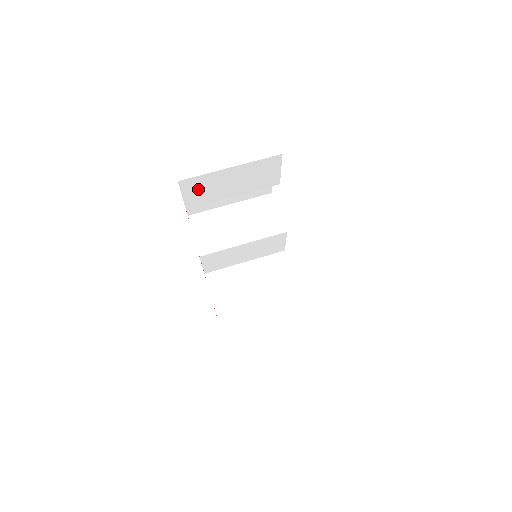
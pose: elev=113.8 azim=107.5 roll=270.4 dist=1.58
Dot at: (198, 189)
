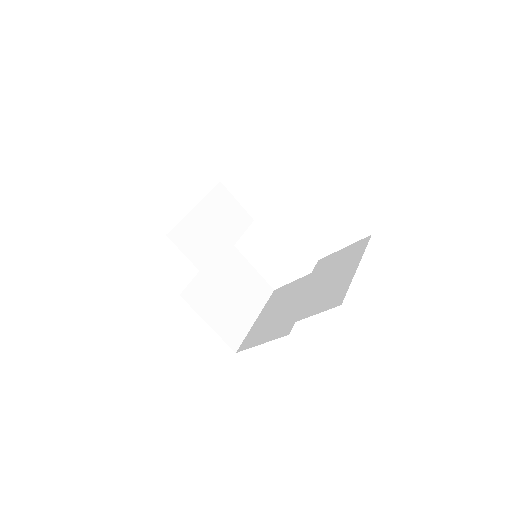
Dot at: occluded
